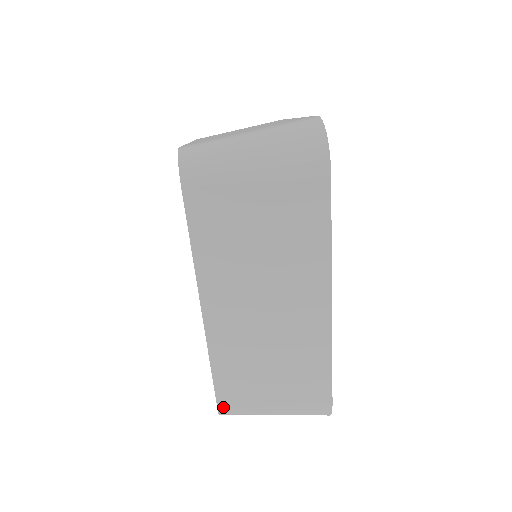
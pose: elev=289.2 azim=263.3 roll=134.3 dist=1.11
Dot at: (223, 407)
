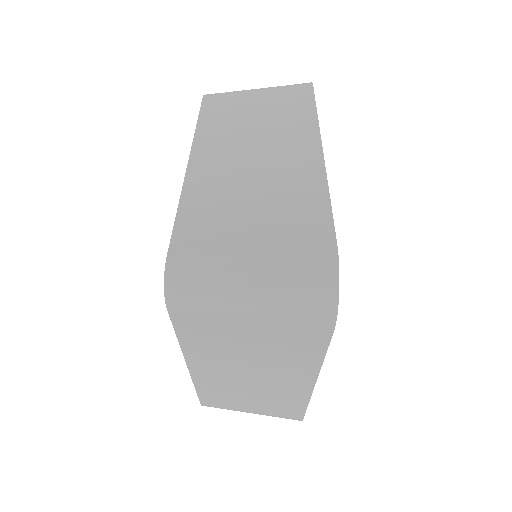
Dot at: (206, 405)
